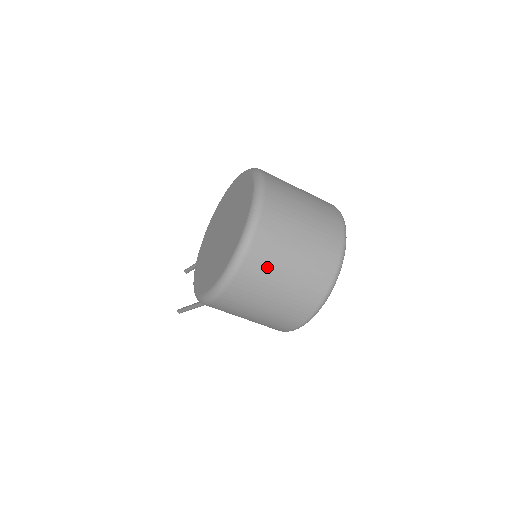
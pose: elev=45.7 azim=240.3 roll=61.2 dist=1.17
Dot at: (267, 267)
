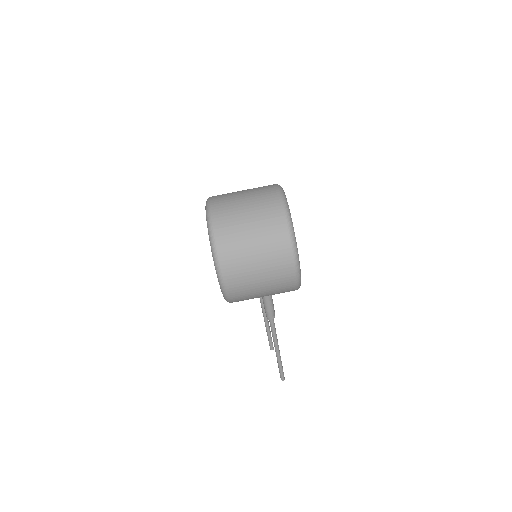
Dot at: (233, 230)
